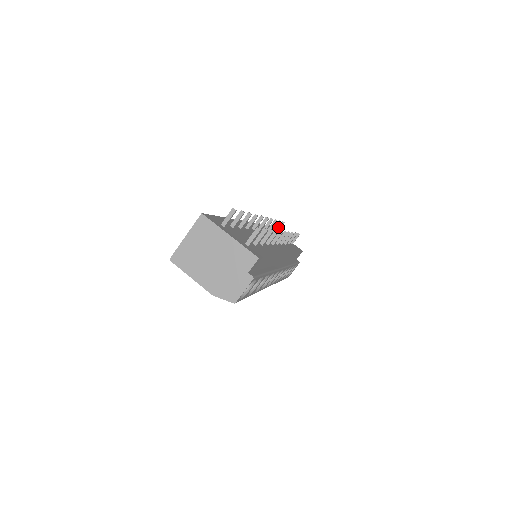
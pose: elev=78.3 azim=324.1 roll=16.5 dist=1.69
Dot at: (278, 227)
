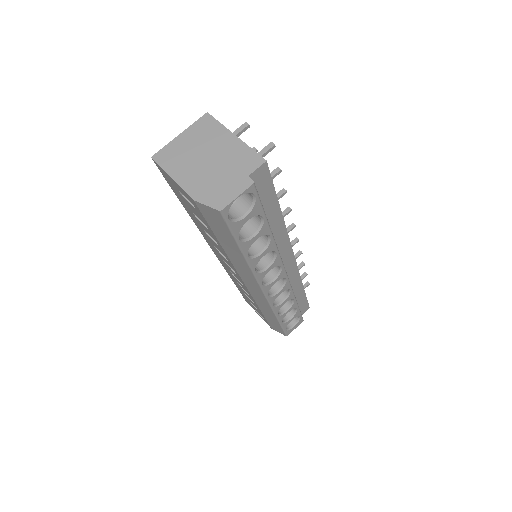
Dot at: occluded
